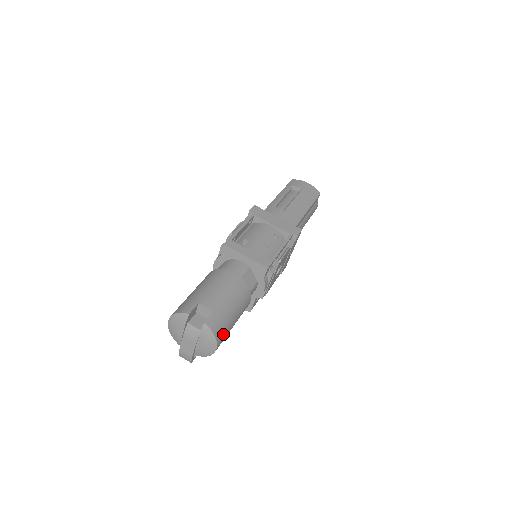
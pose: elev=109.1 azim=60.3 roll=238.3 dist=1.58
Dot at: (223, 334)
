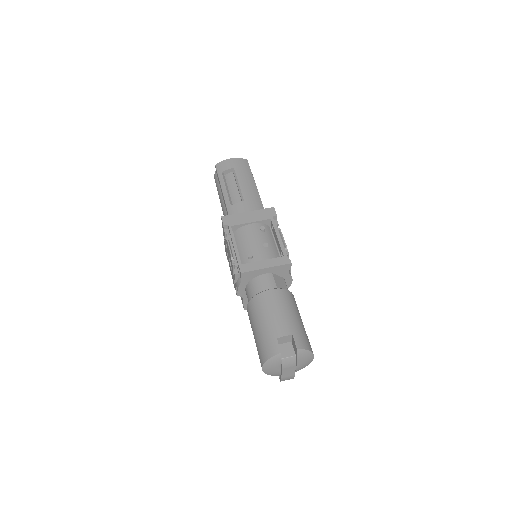
Dot at: (309, 342)
